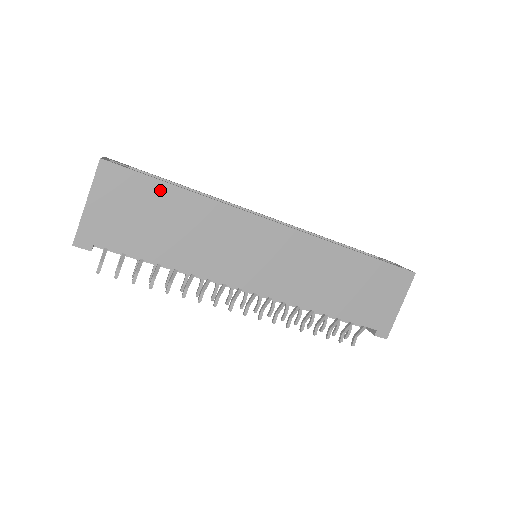
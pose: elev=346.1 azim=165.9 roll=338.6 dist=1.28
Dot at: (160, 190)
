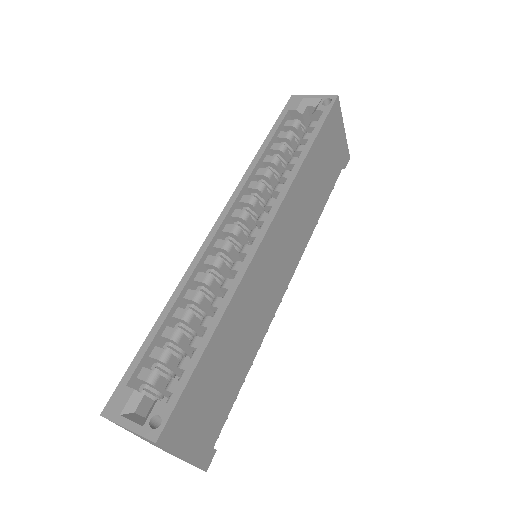
Dot at: (203, 367)
